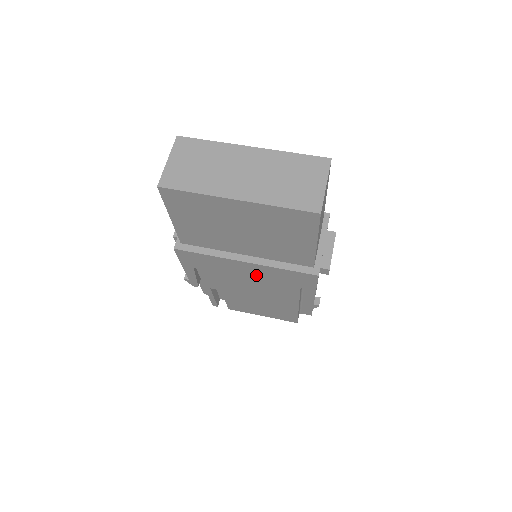
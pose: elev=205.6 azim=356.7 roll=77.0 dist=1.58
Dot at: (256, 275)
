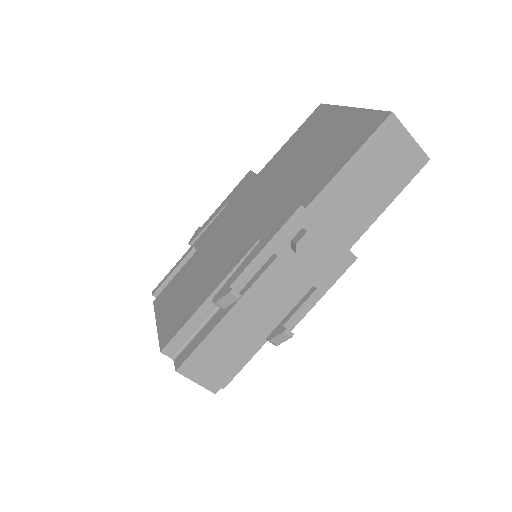
Dot at: (254, 212)
